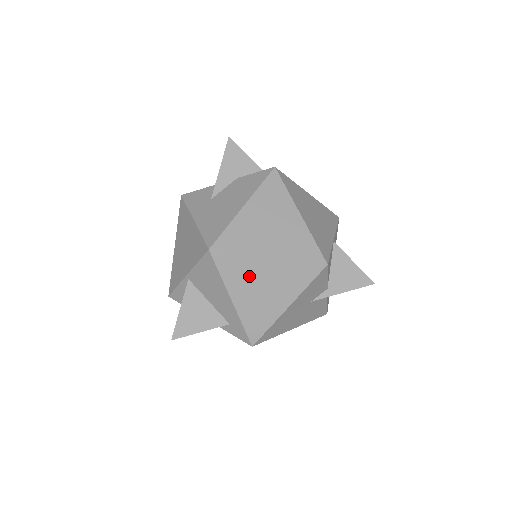
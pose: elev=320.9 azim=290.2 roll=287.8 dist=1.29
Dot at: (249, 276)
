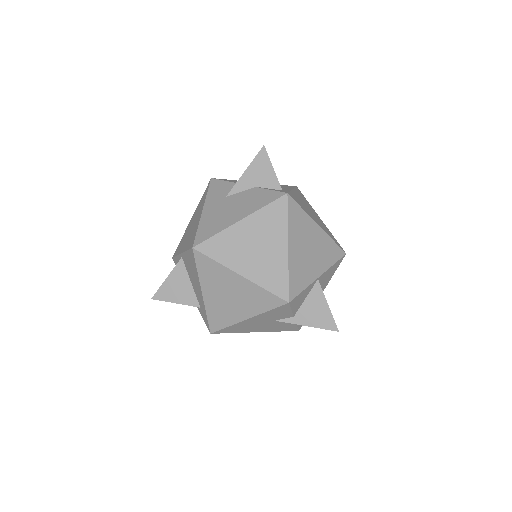
Dot at: (220, 282)
